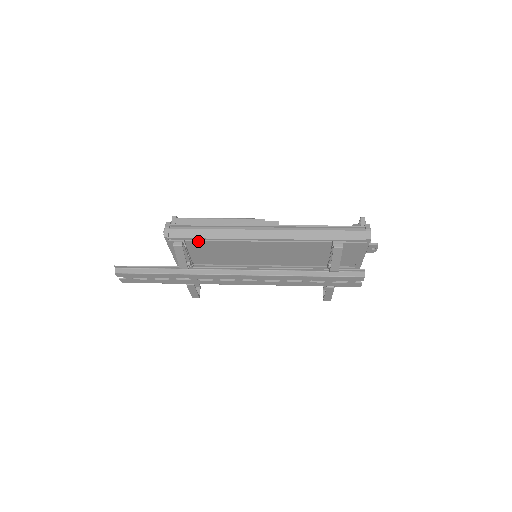
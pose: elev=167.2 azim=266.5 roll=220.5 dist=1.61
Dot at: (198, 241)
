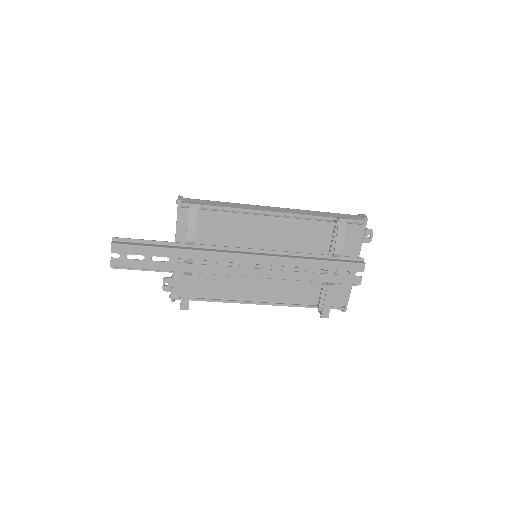
Dot at: (210, 211)
